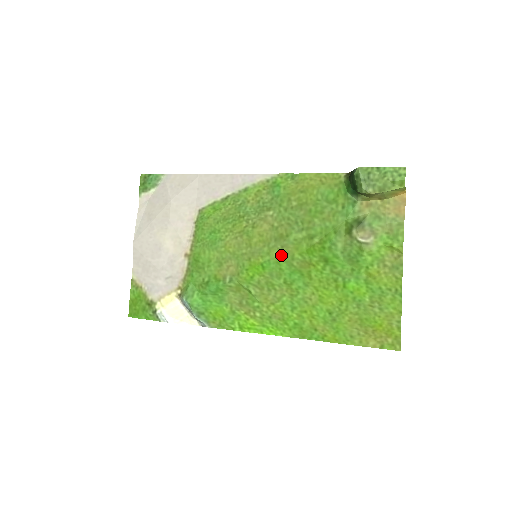
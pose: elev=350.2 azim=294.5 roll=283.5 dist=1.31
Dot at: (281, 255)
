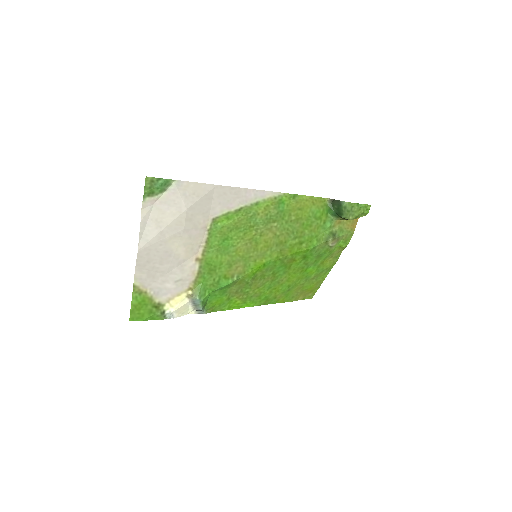
Dot at: (279, 256)
